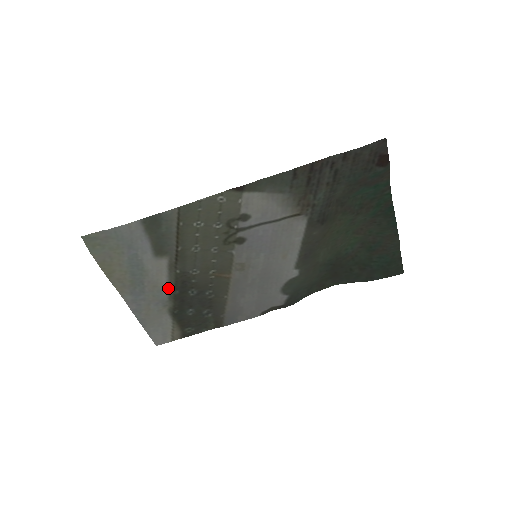
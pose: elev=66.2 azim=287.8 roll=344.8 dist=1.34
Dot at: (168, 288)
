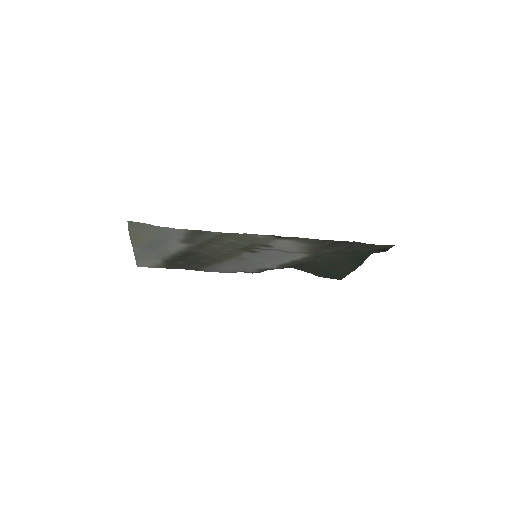
Dot at: (175, 253)
